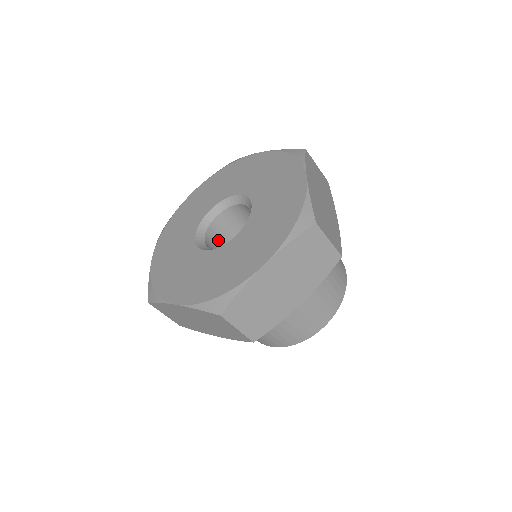
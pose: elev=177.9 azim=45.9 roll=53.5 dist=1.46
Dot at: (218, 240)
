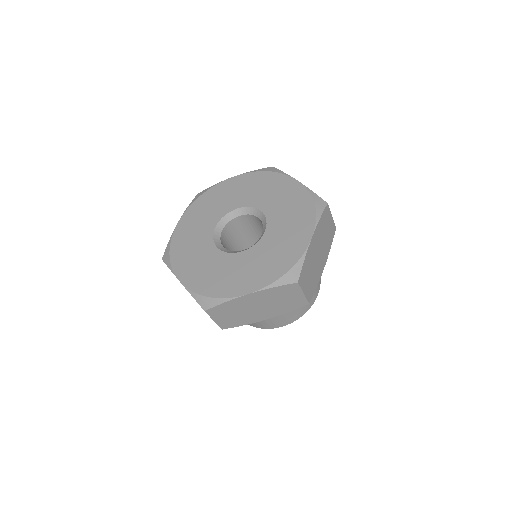
Dot at: (233, 232)
